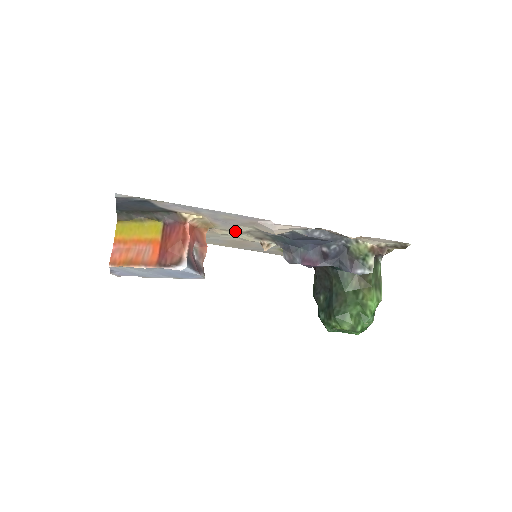
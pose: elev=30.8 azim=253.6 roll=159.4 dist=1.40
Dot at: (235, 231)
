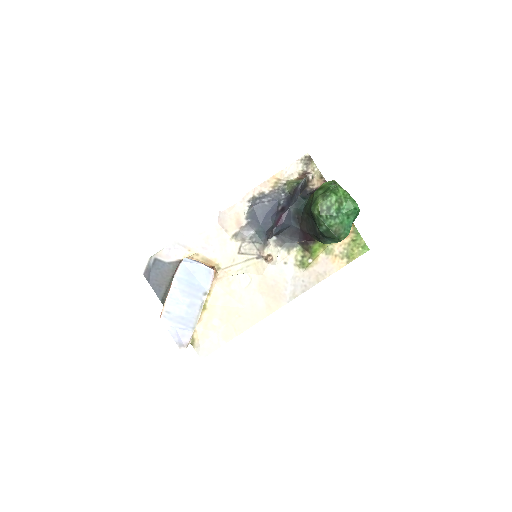
Dot at: (235, 260)
